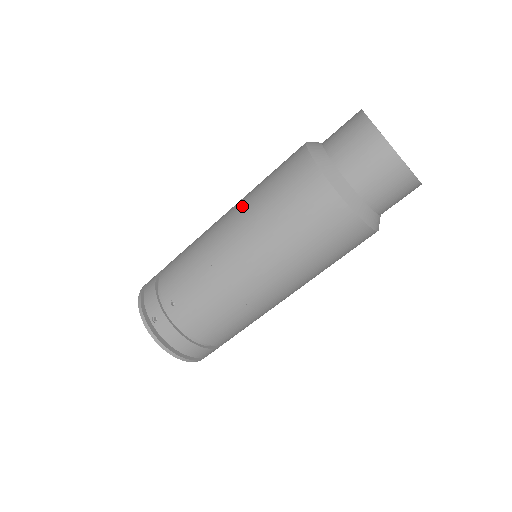
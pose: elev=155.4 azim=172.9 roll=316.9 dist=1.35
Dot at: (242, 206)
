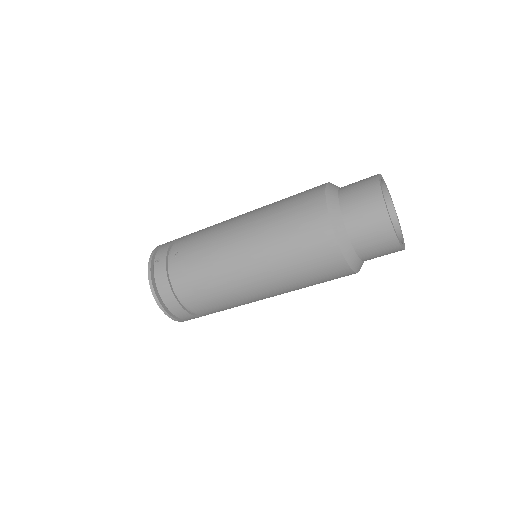
Dot at: (263, 206)
